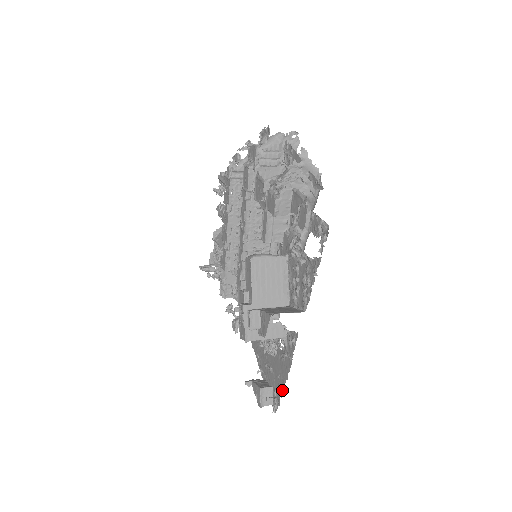
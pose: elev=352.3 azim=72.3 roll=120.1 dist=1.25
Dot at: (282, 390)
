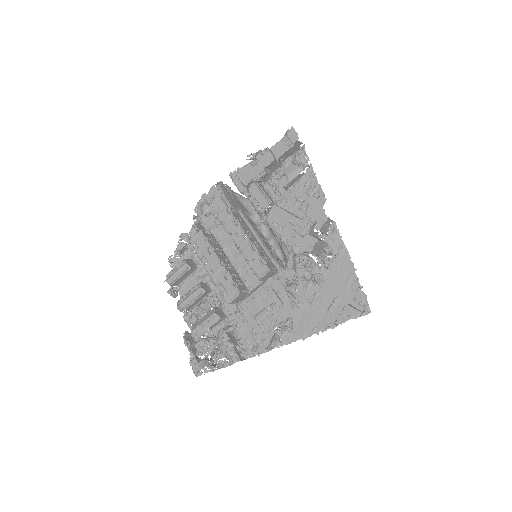
Dot at: (358, 280)
